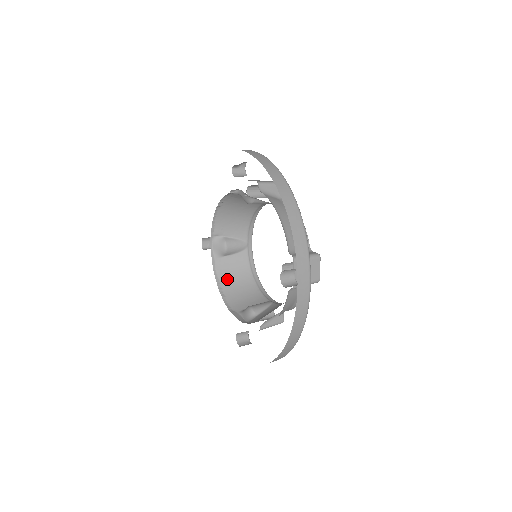
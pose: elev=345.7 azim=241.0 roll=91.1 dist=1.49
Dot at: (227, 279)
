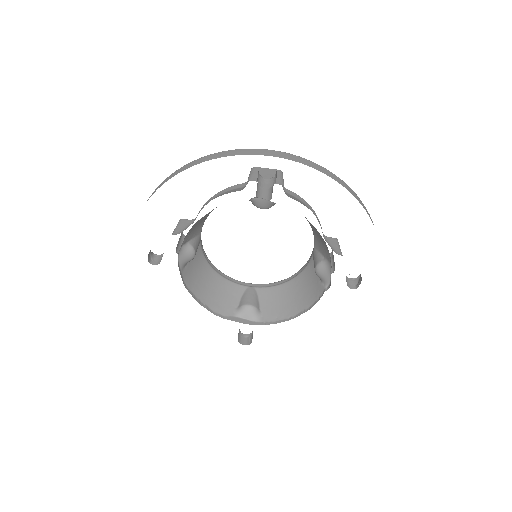
Dot at: (197, 286)
